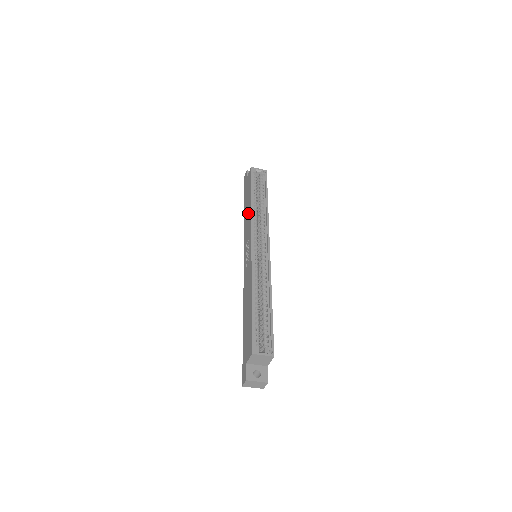
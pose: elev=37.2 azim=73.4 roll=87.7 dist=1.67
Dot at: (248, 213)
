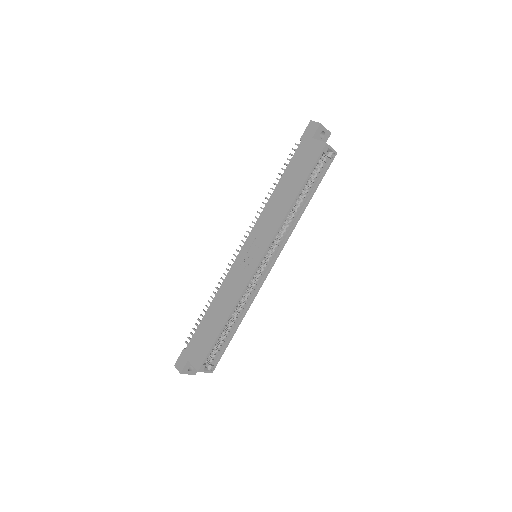
Dot at: (282, 205)
